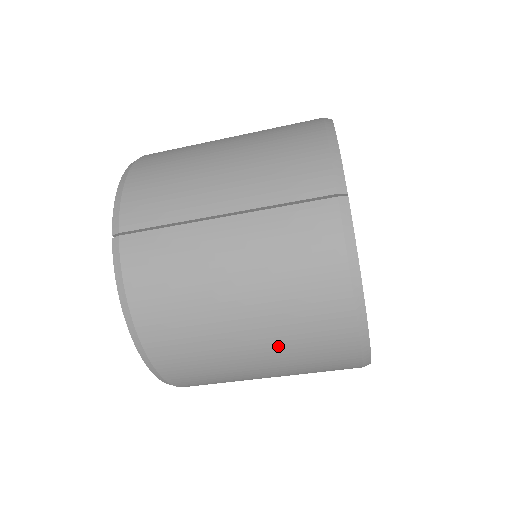
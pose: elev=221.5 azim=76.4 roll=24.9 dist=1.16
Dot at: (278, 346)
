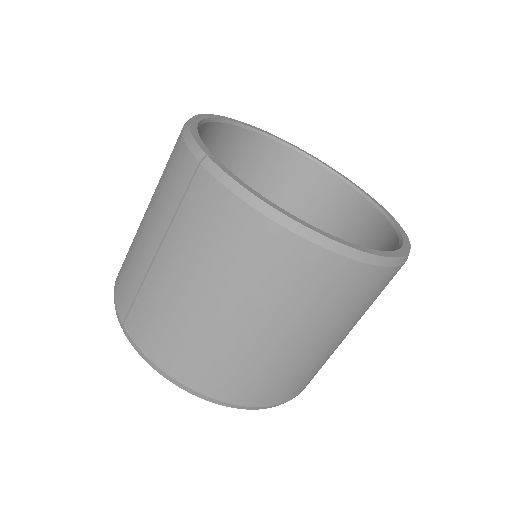
Dot at: (276, 310)
